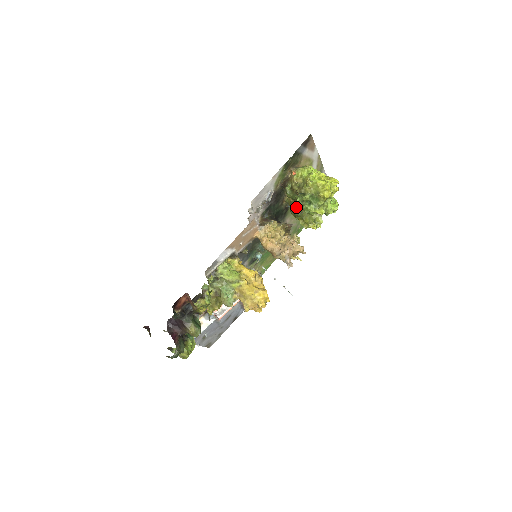
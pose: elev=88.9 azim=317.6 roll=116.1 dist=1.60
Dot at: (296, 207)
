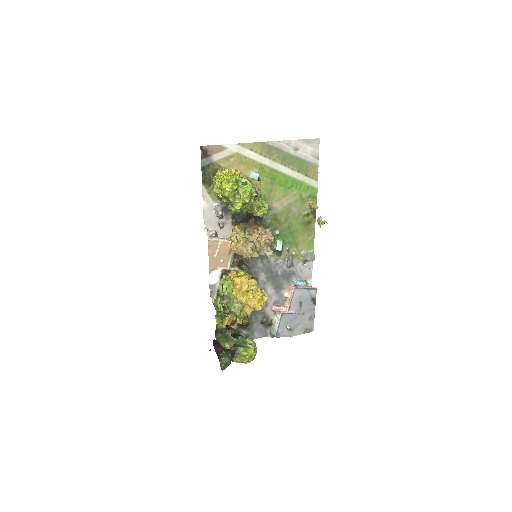
Dot at: occluded
